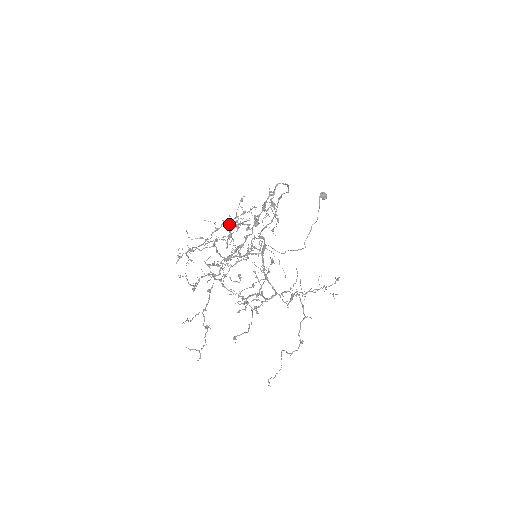
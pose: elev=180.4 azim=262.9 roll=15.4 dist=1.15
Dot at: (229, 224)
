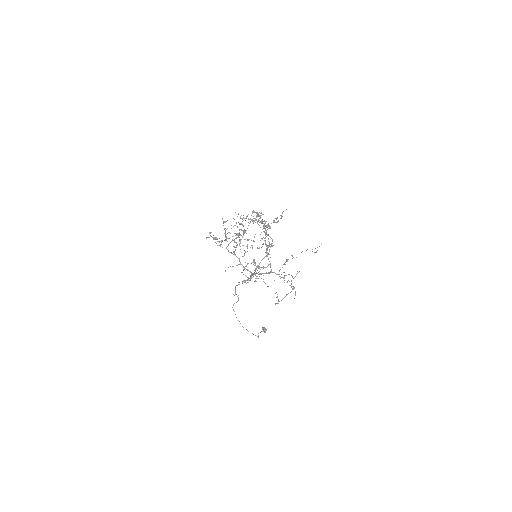
Dot at: (254, 212)
